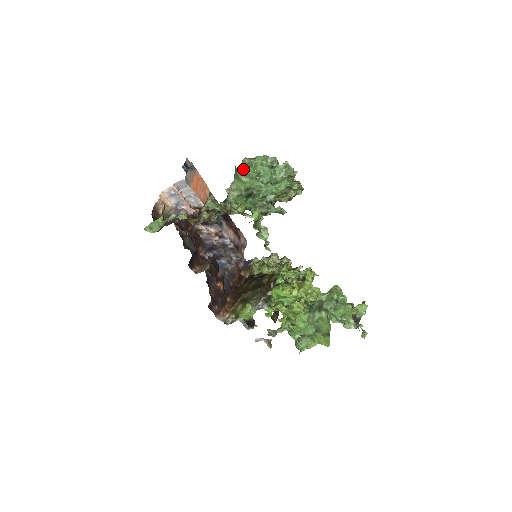
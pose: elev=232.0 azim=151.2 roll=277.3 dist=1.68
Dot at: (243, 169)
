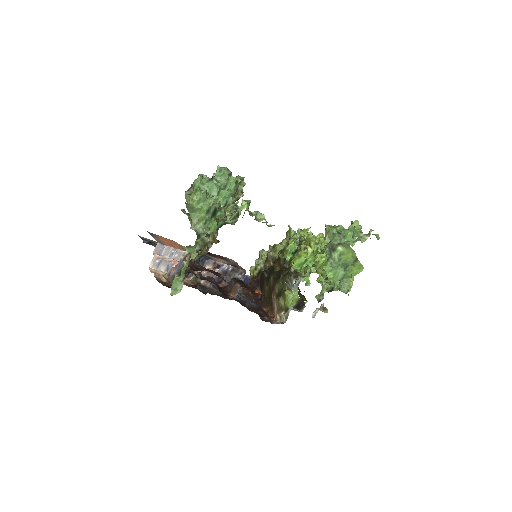
Dot at: (192, 199)
